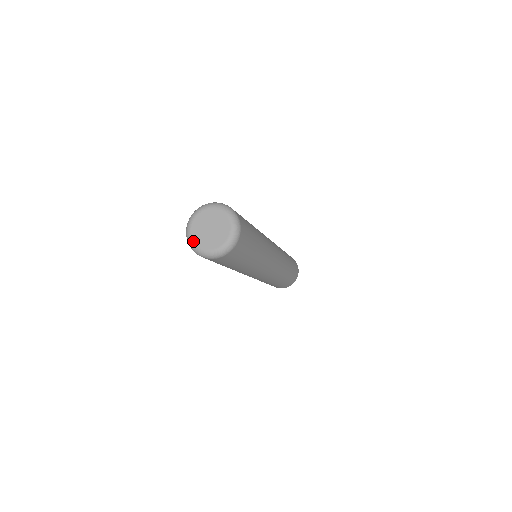
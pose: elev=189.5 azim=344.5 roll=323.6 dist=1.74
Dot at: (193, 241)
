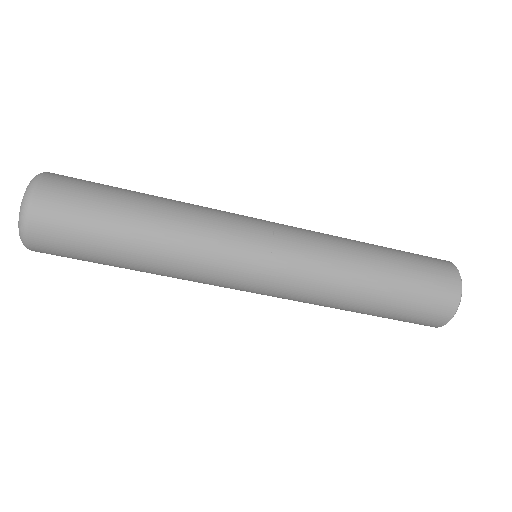
Dot at: occluded
